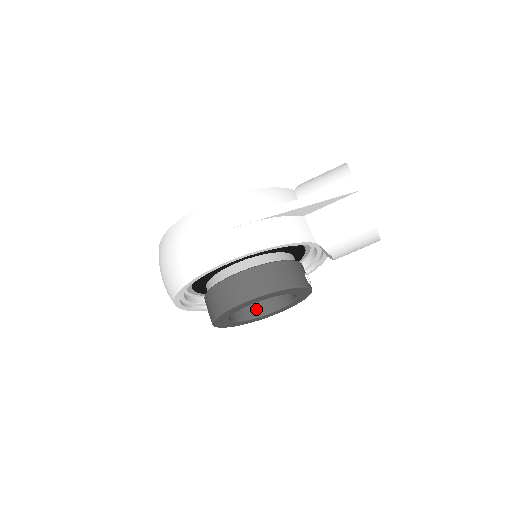
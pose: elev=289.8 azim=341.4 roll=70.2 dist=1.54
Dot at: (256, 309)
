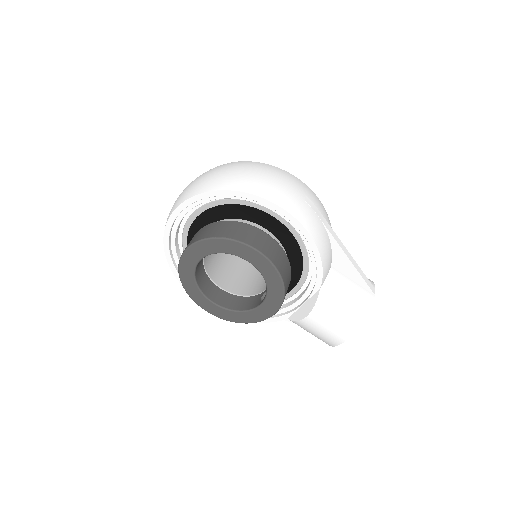
Dot at: (206, 286)
